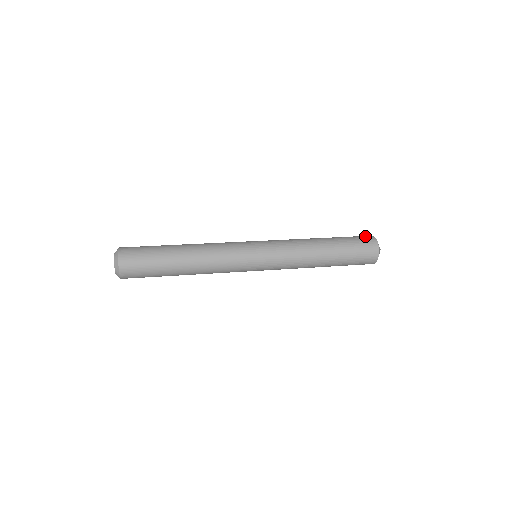
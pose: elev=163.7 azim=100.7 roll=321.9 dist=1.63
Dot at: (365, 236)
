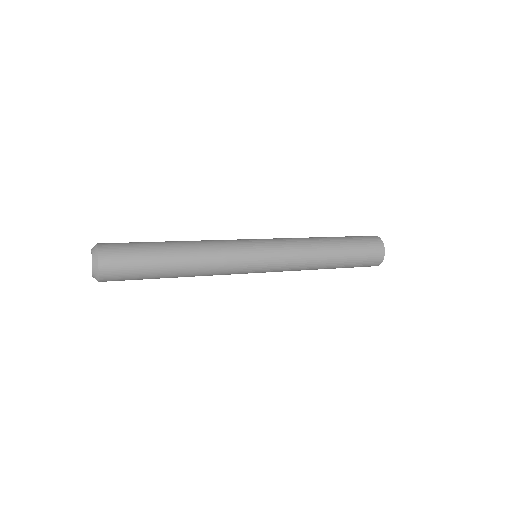
Dot at: occluded
